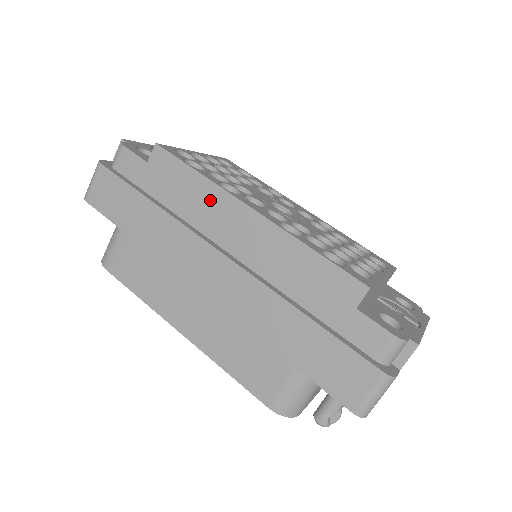
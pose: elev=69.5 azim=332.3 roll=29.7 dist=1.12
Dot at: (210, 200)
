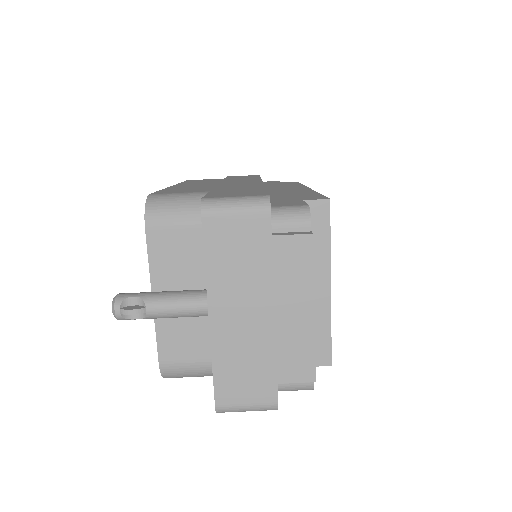
Dot at: (290, 186)
